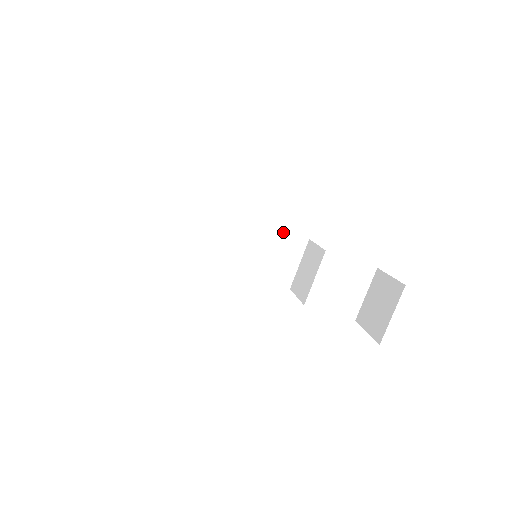
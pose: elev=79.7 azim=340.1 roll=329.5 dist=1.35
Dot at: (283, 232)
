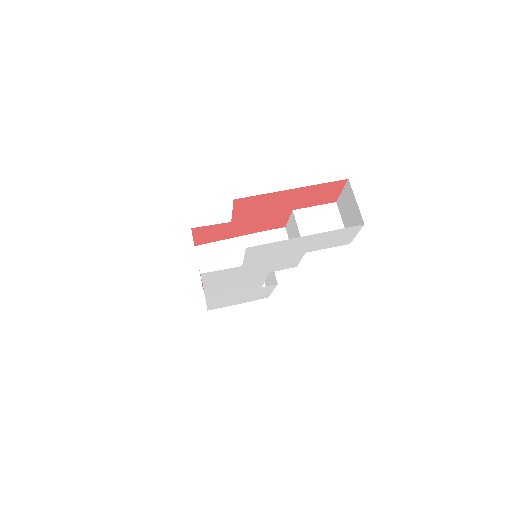
Dot at: (264, 232)
